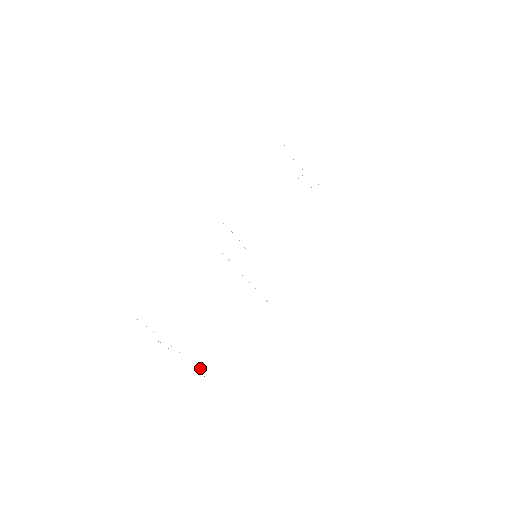
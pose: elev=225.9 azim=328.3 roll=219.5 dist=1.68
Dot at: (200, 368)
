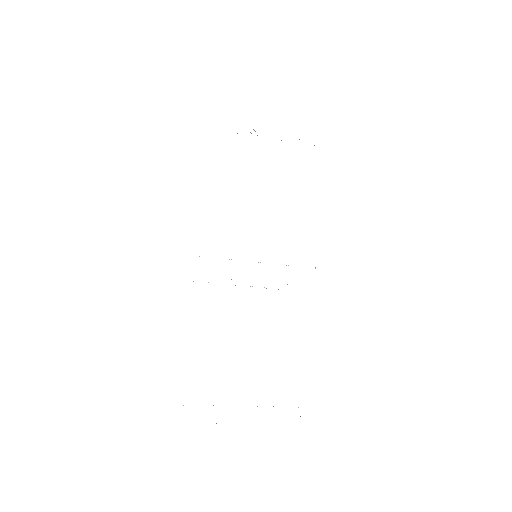
Dot at: occluded
